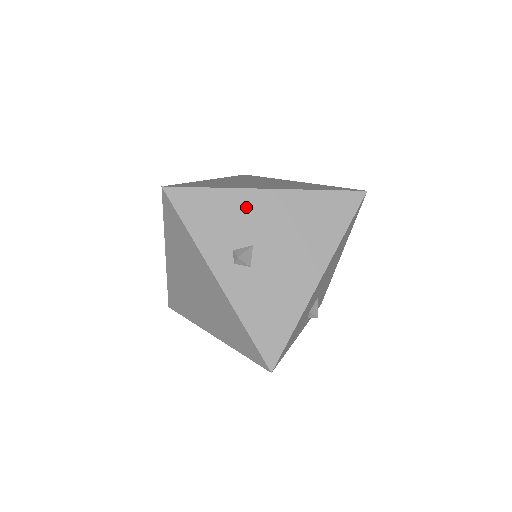
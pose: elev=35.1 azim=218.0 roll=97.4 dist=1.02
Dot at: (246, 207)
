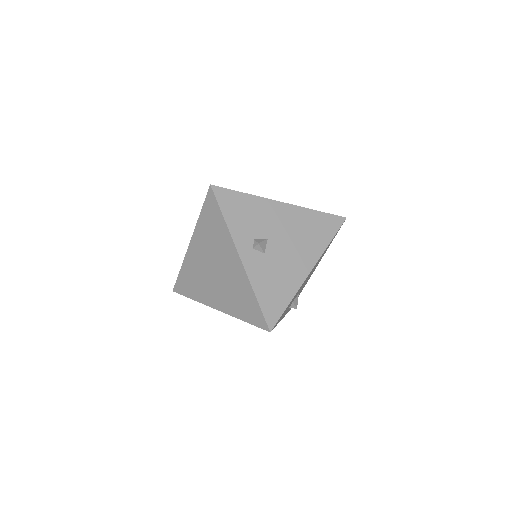
Dot at: (266, 211)
